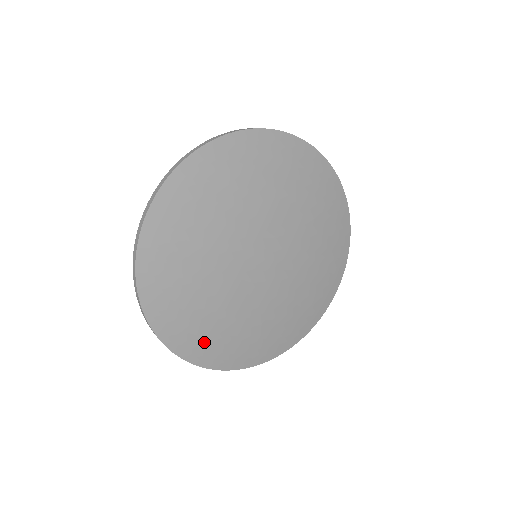
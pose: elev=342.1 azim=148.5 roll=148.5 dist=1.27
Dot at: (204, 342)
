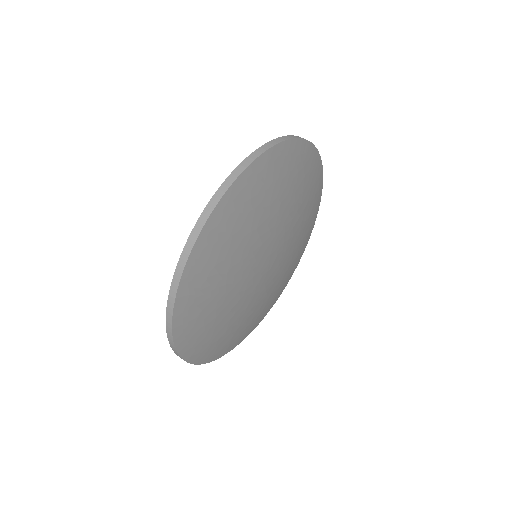
Dot at: (267, 308)
